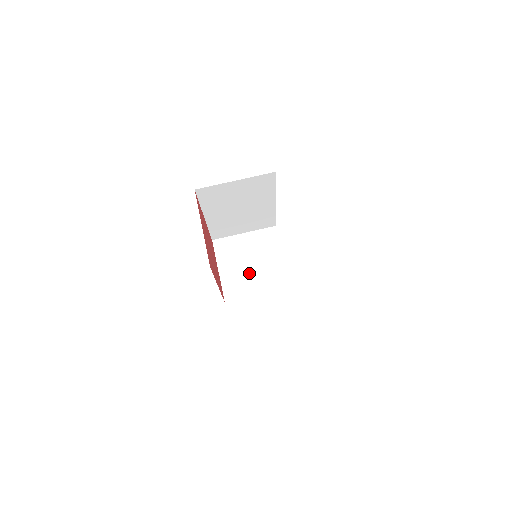
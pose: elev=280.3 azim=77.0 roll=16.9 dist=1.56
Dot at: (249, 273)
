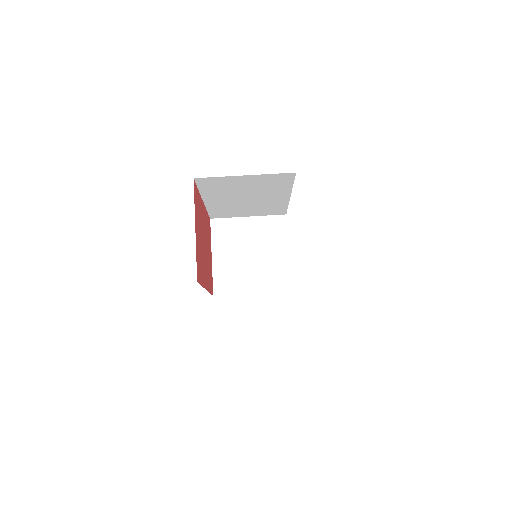
Dot at: (246, 266)
